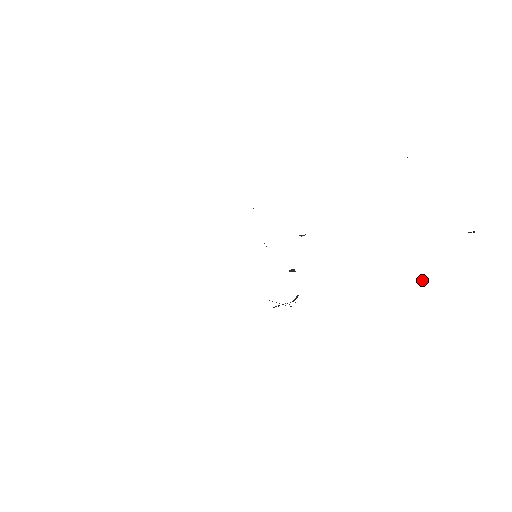
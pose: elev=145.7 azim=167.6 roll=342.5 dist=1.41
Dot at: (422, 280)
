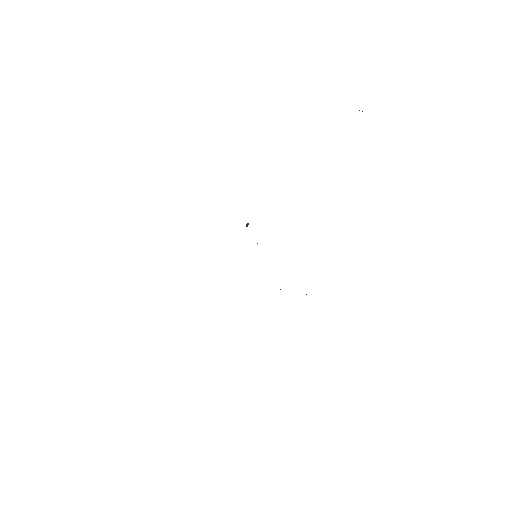
Dot at: occluded
